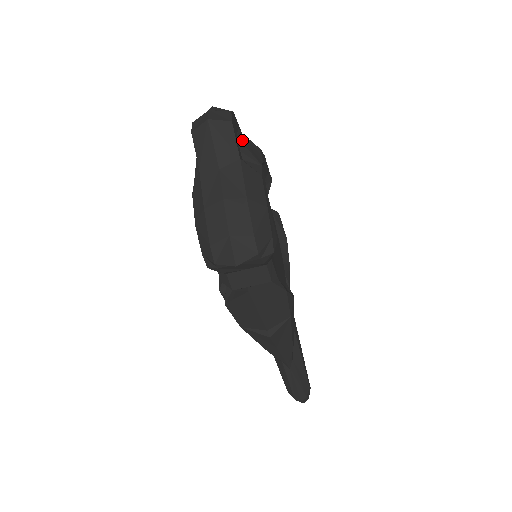
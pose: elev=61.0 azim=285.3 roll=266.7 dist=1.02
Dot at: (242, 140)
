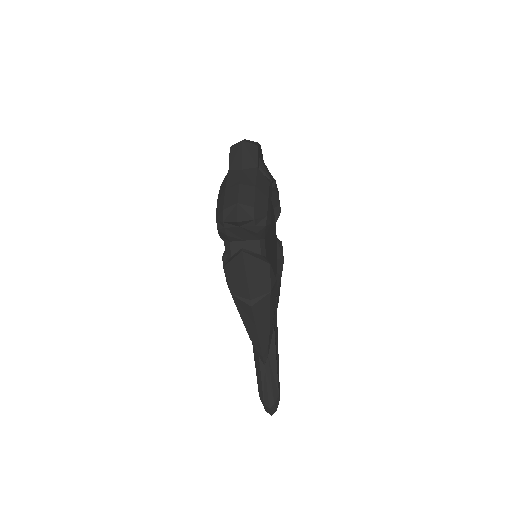
Dot at: (262, 162)
